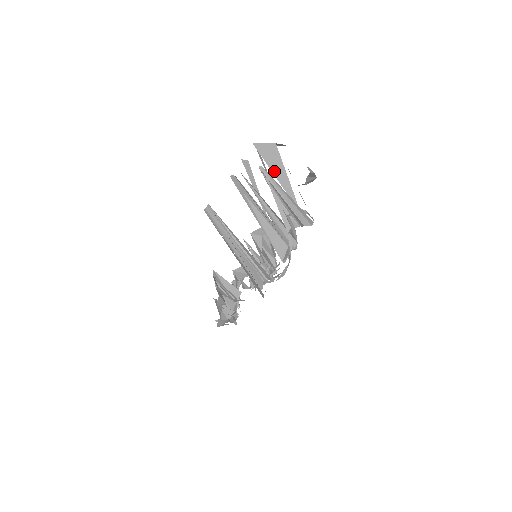
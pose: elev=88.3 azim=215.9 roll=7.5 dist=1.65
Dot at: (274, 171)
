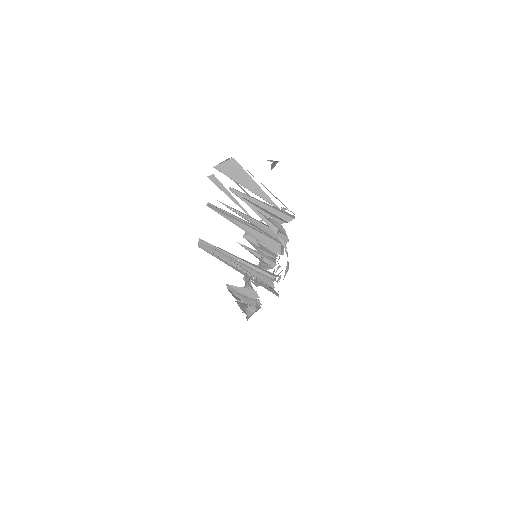
Dot at: (242, 183)
